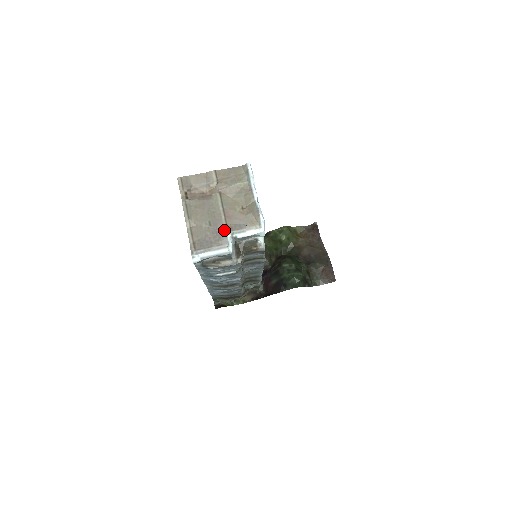
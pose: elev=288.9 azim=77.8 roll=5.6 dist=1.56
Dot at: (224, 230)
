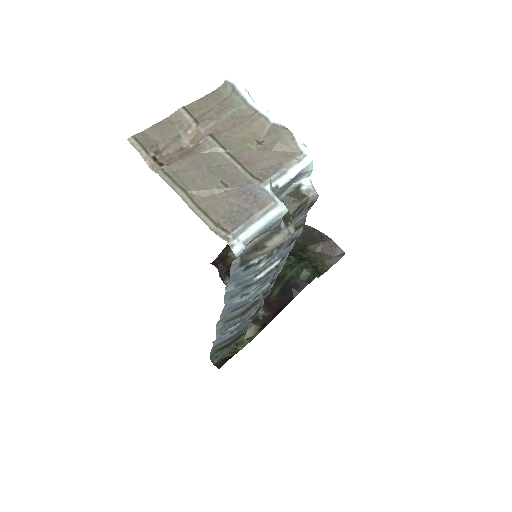
Dot at: (254, 183)
